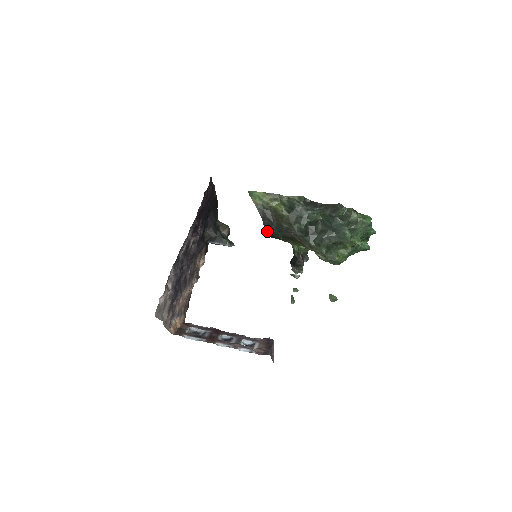
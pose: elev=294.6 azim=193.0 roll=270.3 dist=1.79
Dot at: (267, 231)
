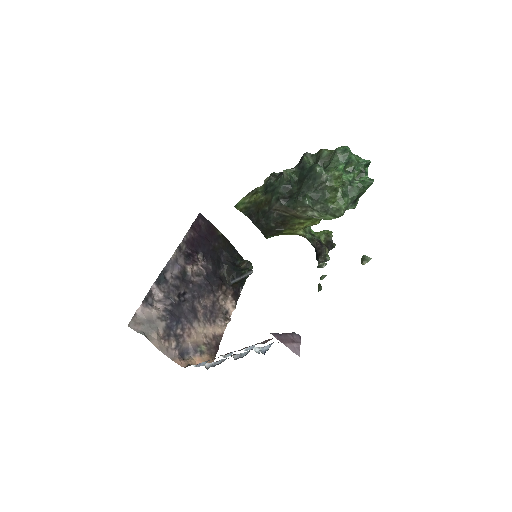
Dot at: (260, 228)
